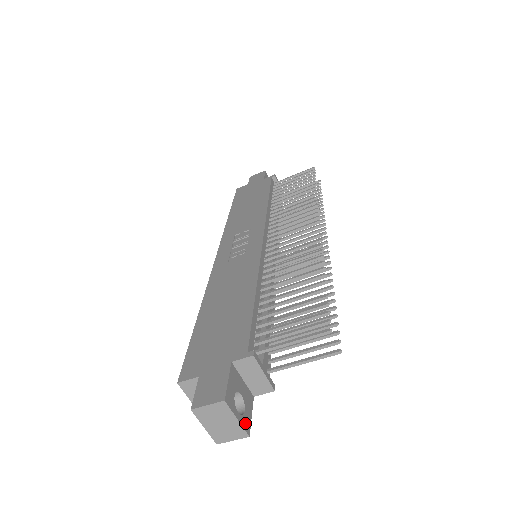
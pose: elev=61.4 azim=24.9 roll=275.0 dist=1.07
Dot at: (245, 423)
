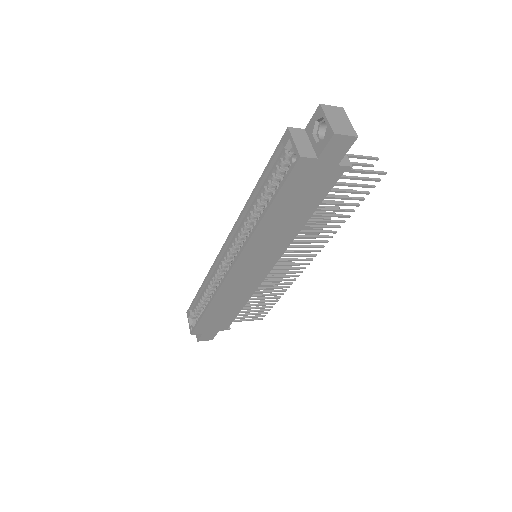
Dot at: occluded
